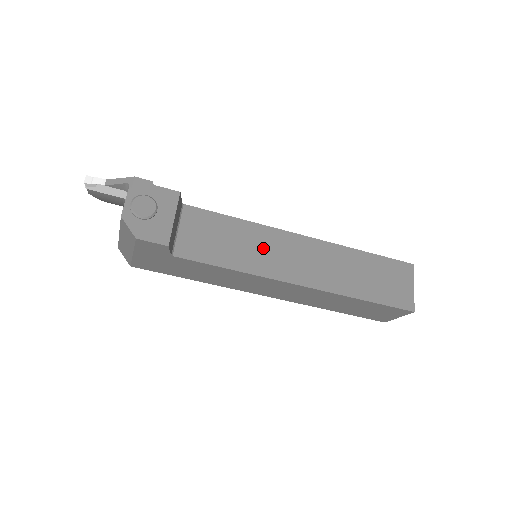
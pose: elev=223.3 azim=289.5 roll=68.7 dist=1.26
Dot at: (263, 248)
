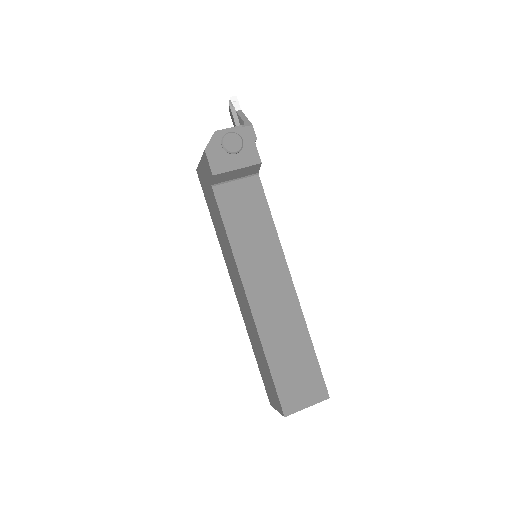
Dot at: (261, 253)
